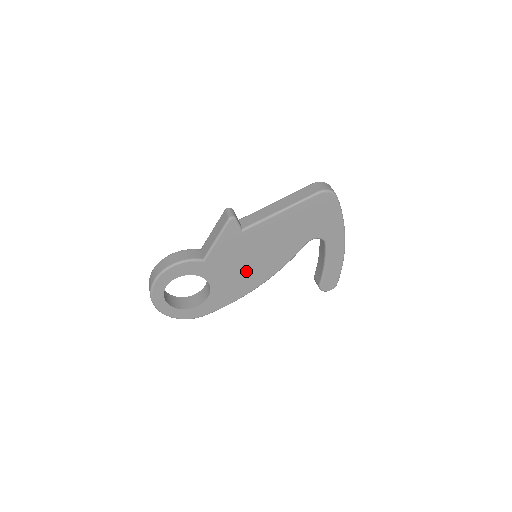
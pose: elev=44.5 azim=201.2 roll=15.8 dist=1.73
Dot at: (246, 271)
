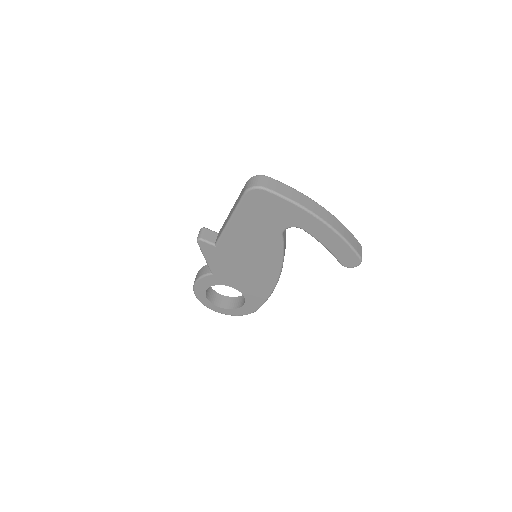
Dot at: (253, 272)
